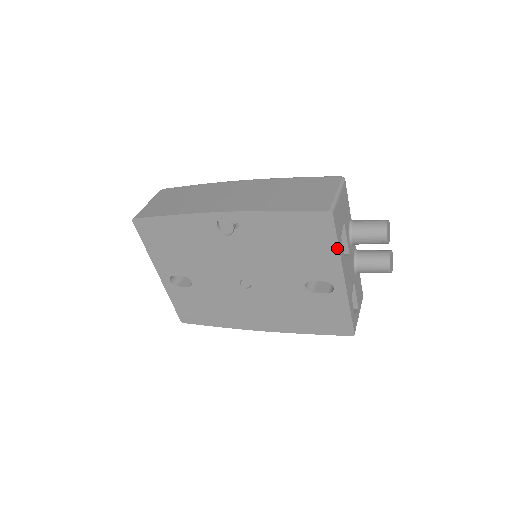
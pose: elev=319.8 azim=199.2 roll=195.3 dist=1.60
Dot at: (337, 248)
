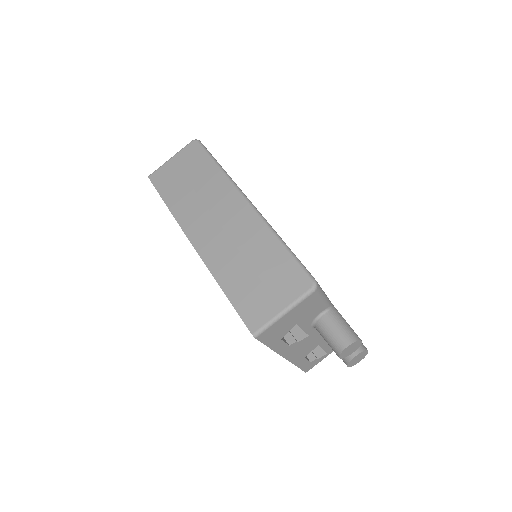
Dot at: (270, 347)
